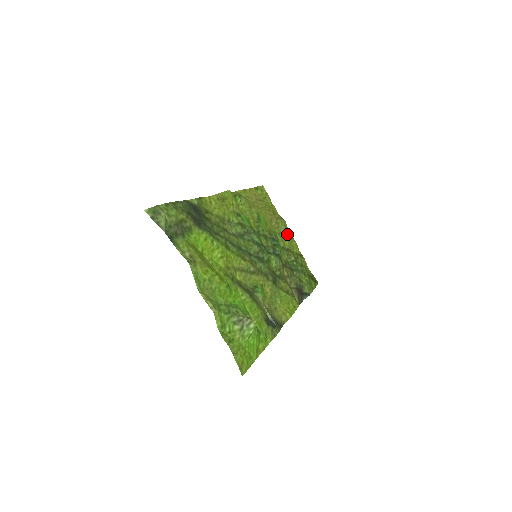
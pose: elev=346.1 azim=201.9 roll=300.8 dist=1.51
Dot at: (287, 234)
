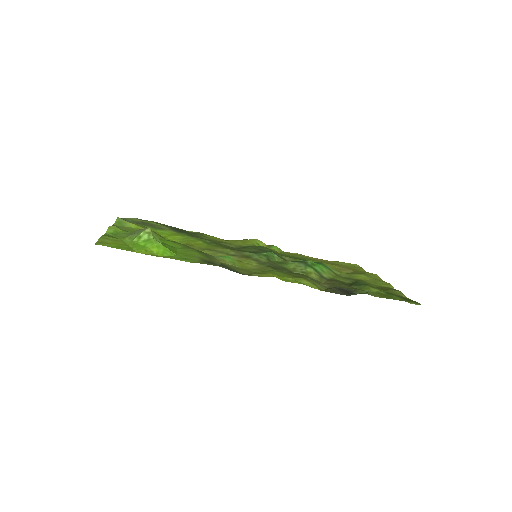
Dot at: (368, 276)
